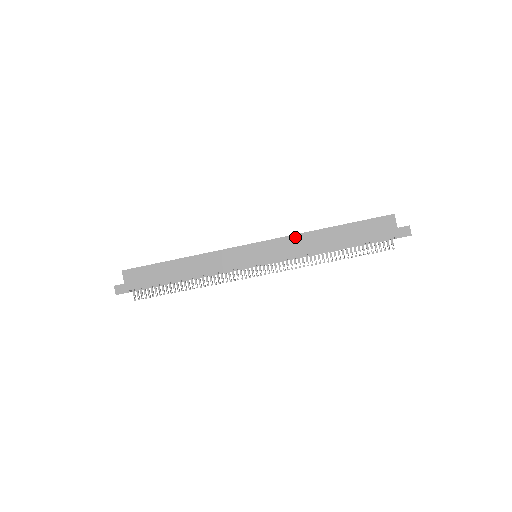
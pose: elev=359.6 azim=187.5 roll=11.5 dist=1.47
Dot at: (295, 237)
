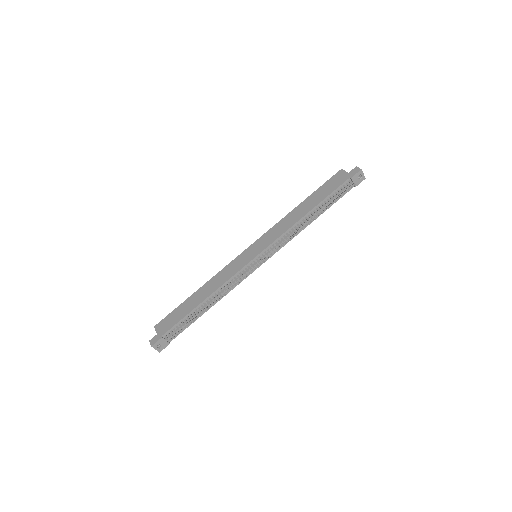
Dot at: (278, 224)
